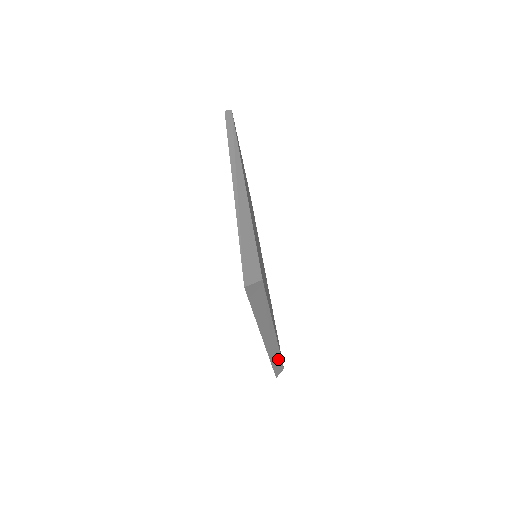
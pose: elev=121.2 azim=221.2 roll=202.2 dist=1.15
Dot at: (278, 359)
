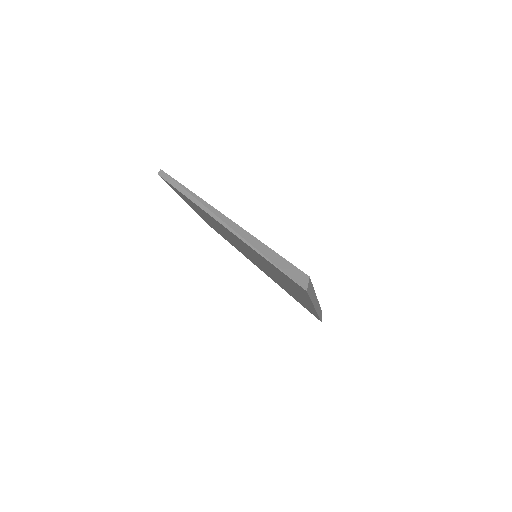
Dot at: occluded
